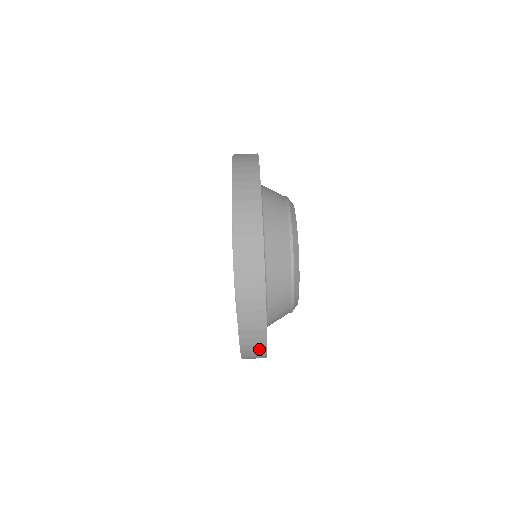
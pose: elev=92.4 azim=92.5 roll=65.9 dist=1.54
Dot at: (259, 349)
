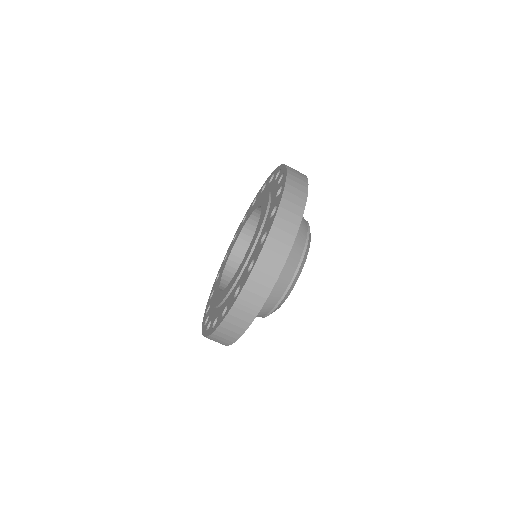
Dot at: (222, 343)
